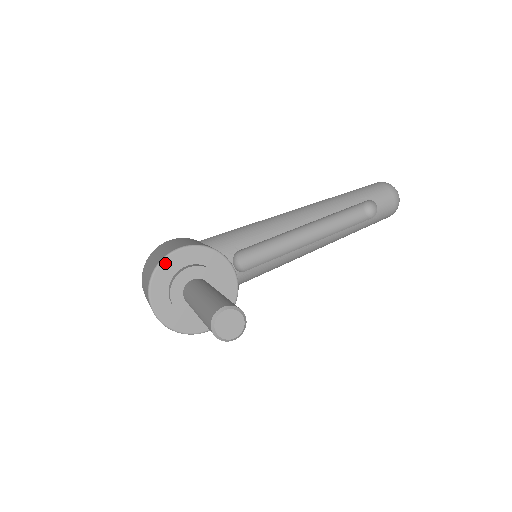
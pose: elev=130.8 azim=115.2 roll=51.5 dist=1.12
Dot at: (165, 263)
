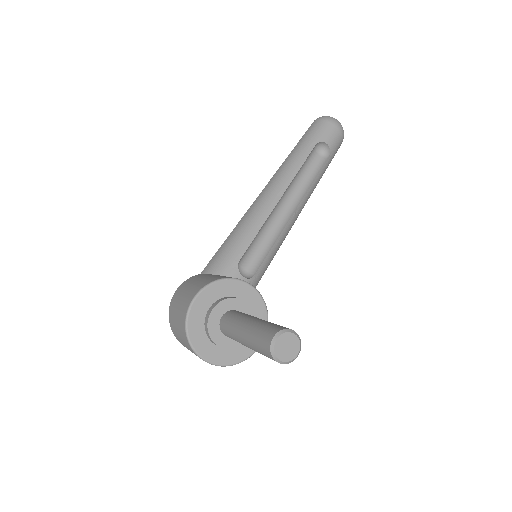
Dot at: (191, 317)
